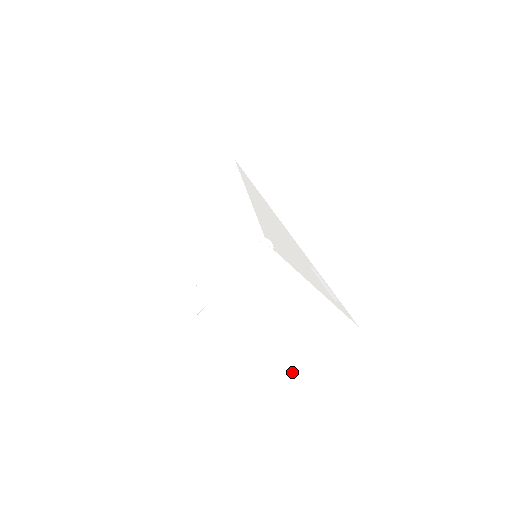
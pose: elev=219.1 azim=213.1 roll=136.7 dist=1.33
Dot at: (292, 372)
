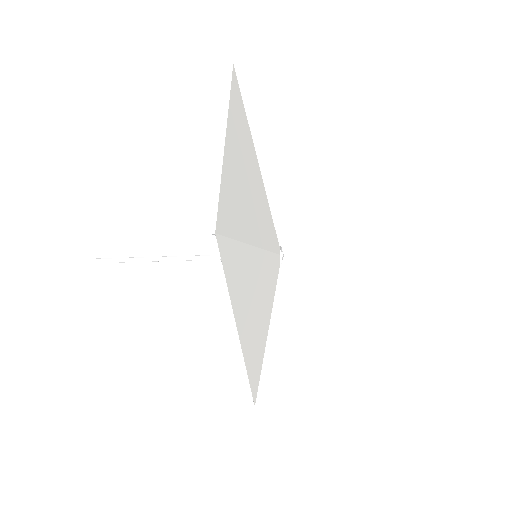
Dot at: occluded
